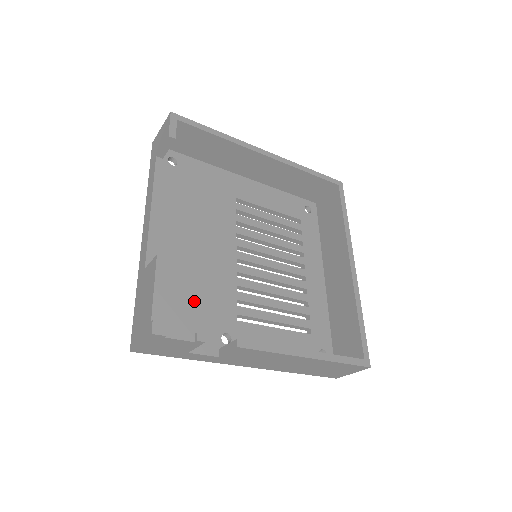
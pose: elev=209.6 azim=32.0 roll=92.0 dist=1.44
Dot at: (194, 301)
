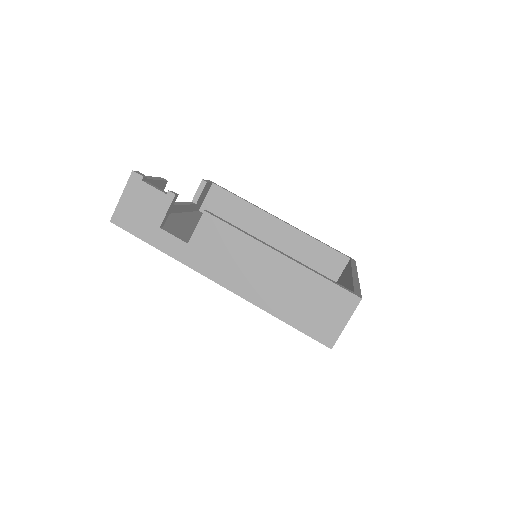
Dot at: (184, 238)
